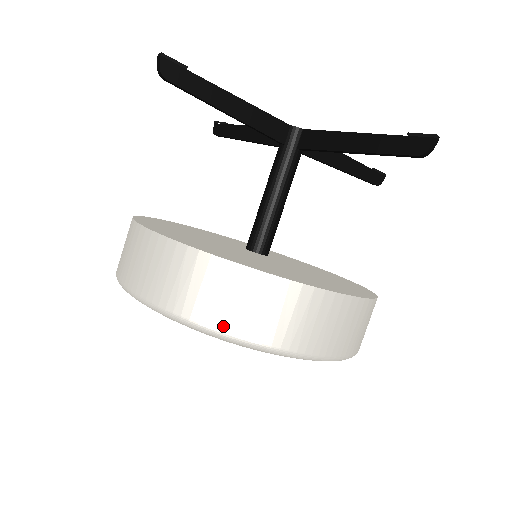
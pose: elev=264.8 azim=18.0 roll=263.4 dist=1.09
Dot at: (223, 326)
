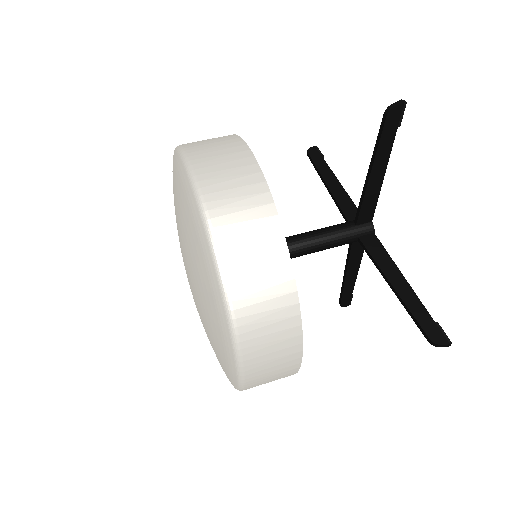
Dot at: occluded
